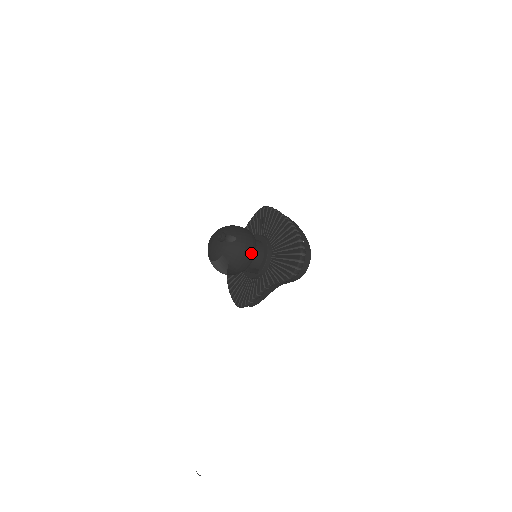
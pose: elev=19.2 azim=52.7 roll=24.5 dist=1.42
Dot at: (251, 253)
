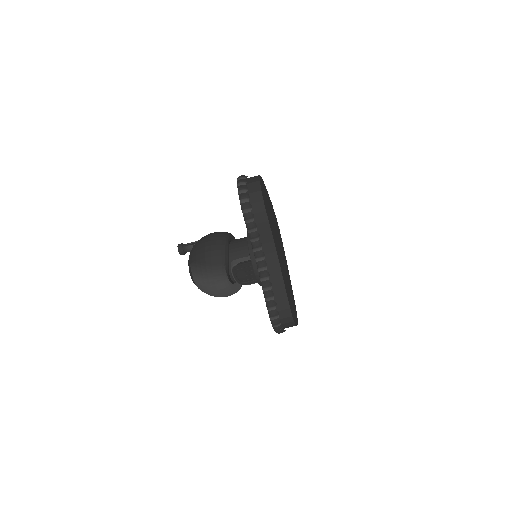
Dot at: (217, 239)
